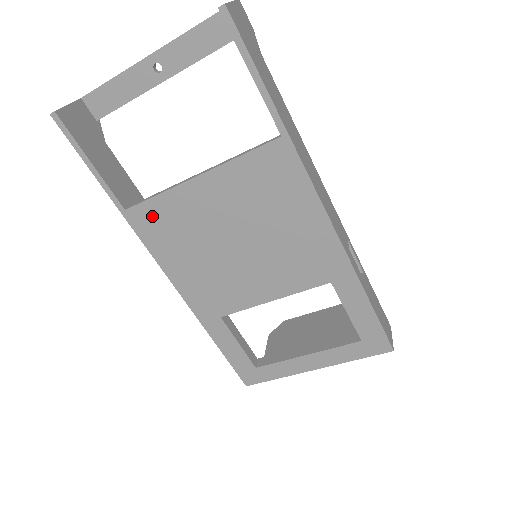
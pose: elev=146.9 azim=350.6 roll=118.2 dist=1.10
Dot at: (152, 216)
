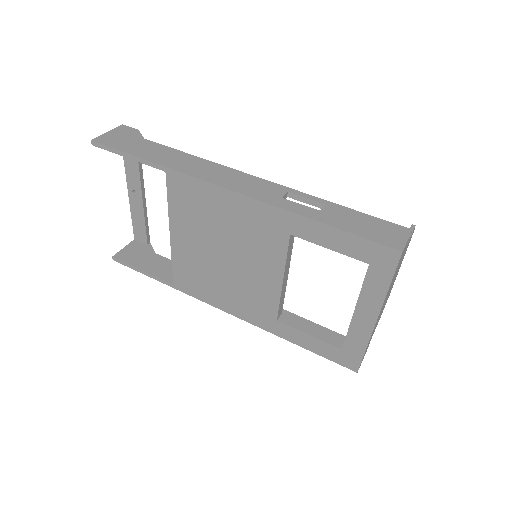
Dot at: (183, 278)
